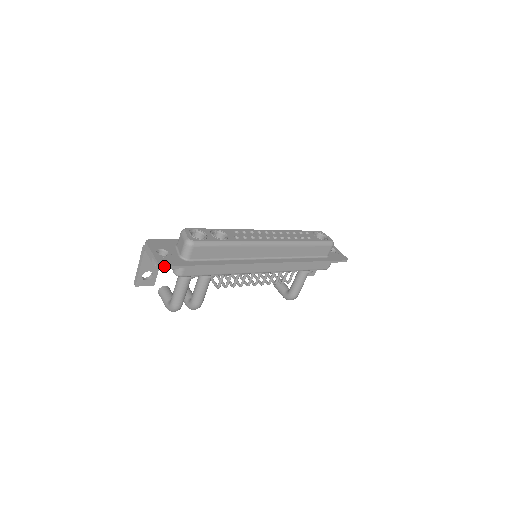
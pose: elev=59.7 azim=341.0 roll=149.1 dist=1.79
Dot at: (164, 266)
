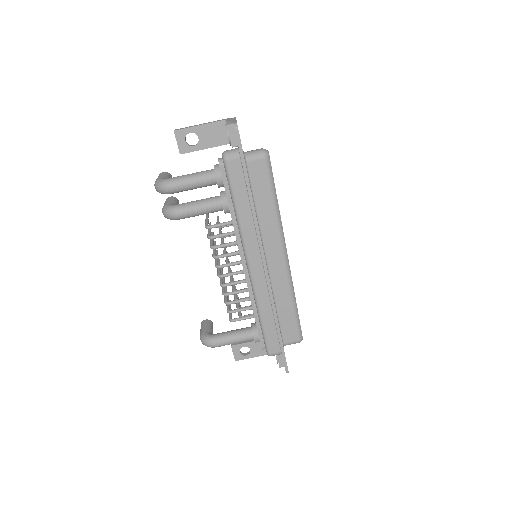
Dot at: occluded
